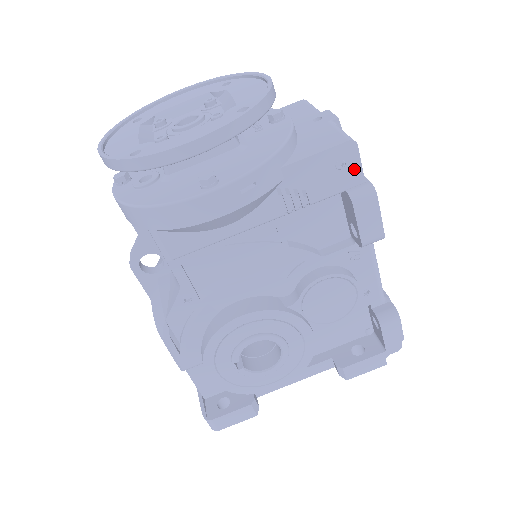
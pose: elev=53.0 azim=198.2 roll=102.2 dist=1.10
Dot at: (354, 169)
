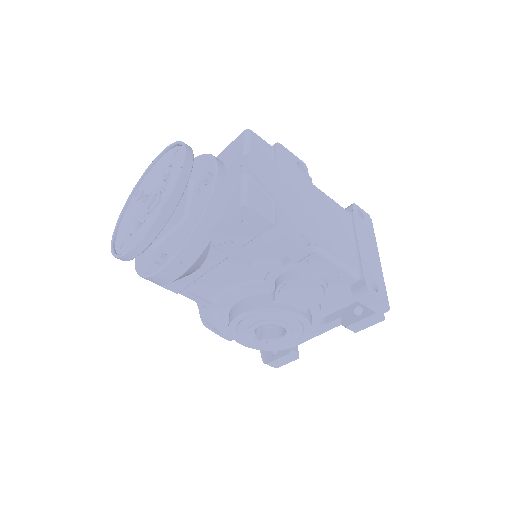
Dot at: (258, 220)
